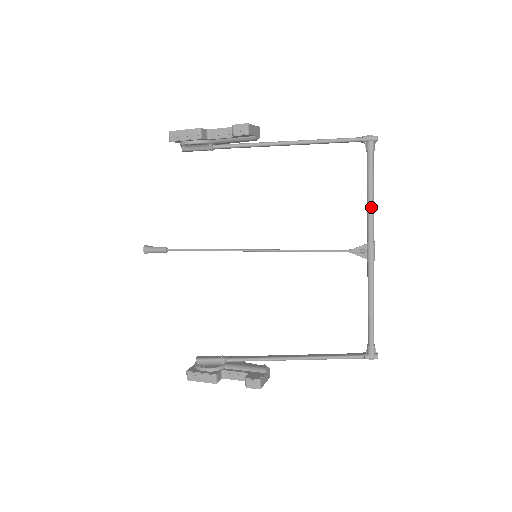
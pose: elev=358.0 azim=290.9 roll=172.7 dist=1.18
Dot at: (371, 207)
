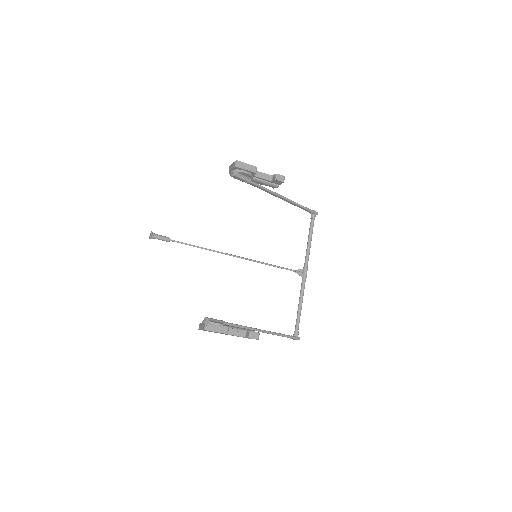
Dot at: occluded
